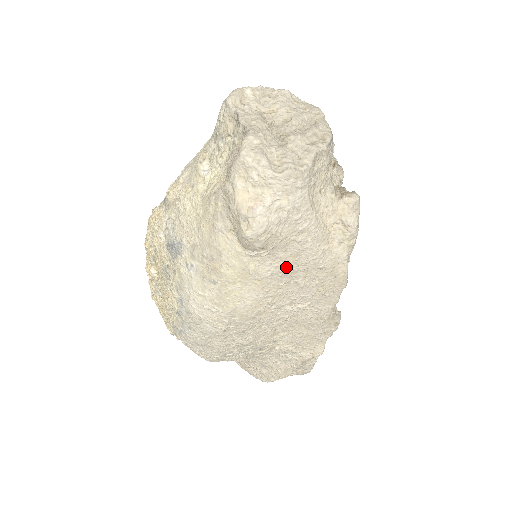
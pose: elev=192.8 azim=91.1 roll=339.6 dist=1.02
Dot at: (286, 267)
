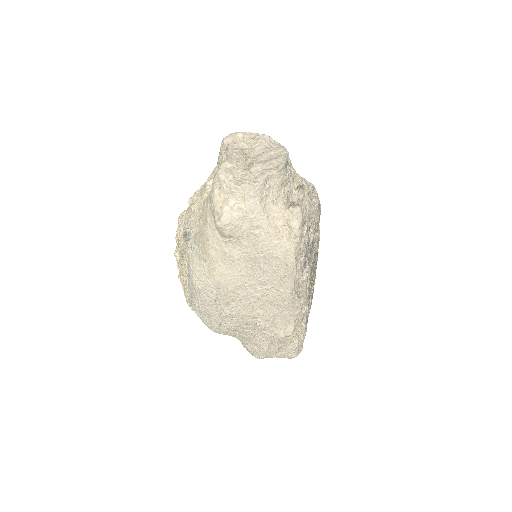
Dot at: (250, 253)
